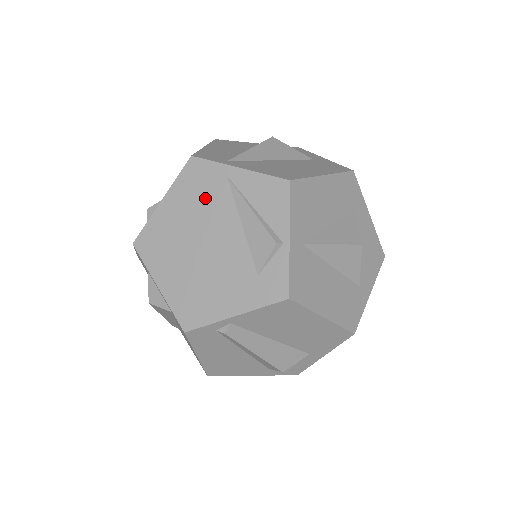
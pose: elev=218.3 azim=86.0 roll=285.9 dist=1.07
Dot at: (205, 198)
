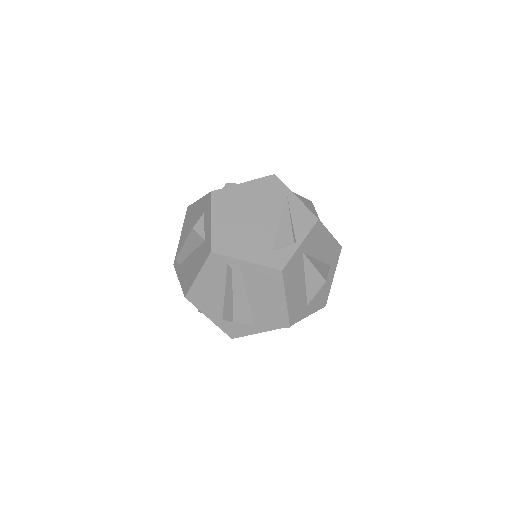
Dot at: (268, 197)
